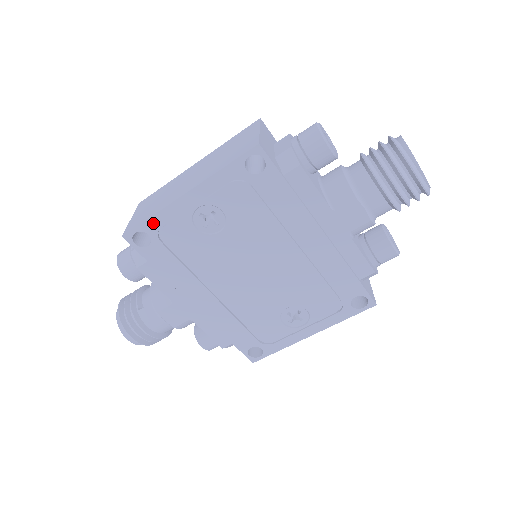
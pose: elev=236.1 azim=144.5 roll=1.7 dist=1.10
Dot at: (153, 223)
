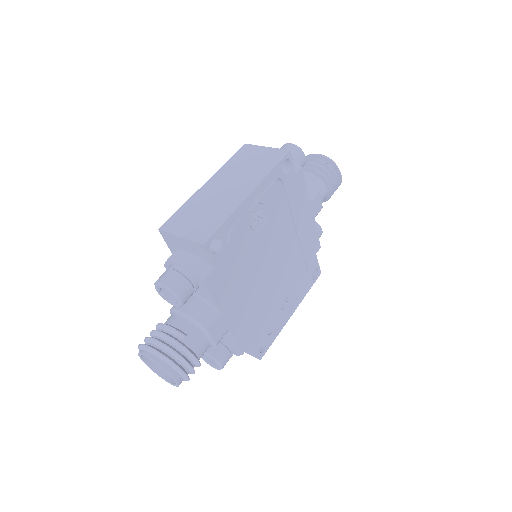
Dot at: (227, 226)
